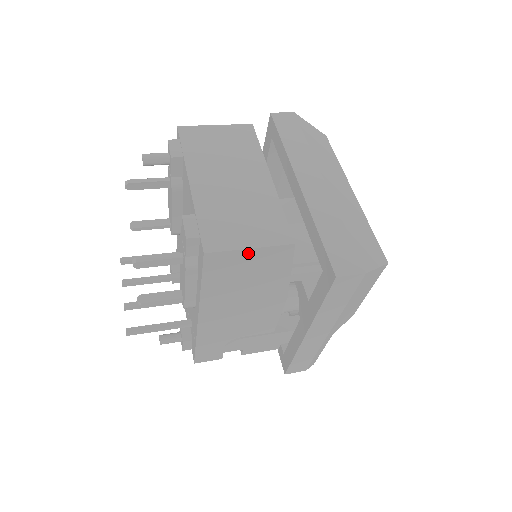
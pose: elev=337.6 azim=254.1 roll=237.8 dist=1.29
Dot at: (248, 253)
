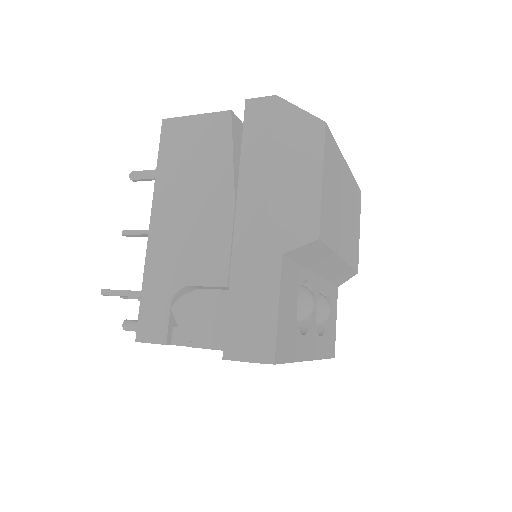
Dot at: (194, 121)
